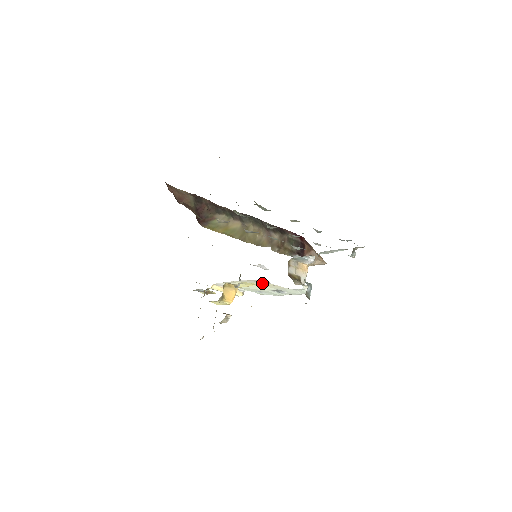
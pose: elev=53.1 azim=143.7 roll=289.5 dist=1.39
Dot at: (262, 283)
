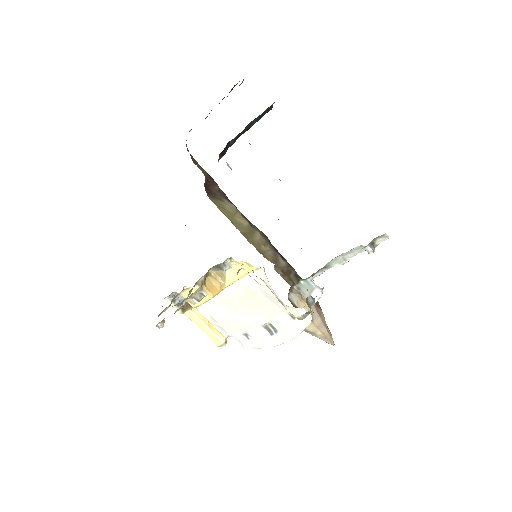
Dot at: (254, 300)
